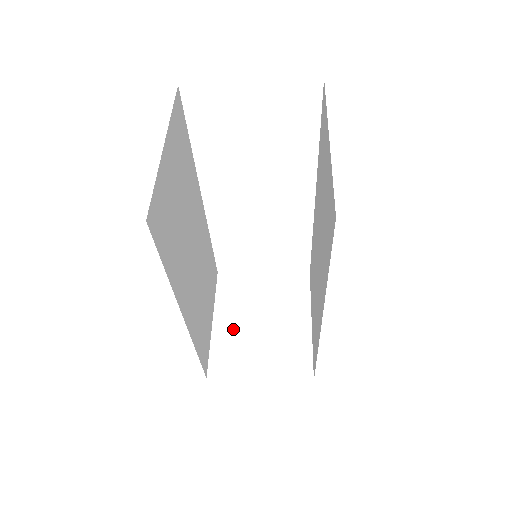
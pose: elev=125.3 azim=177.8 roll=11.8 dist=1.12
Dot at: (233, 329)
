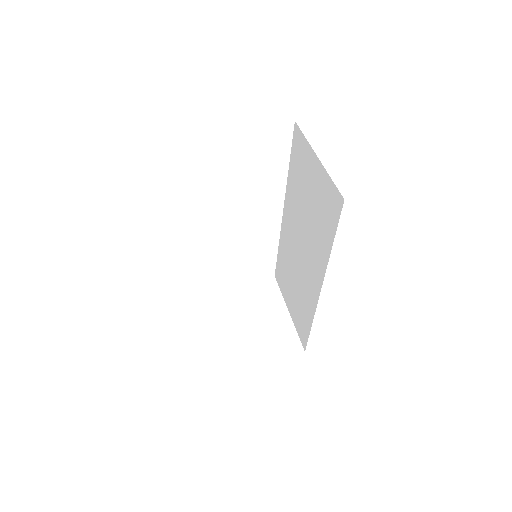
Dot at: (229, 329)
